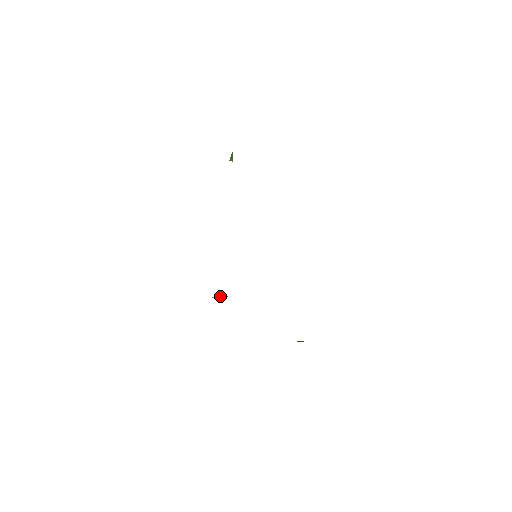
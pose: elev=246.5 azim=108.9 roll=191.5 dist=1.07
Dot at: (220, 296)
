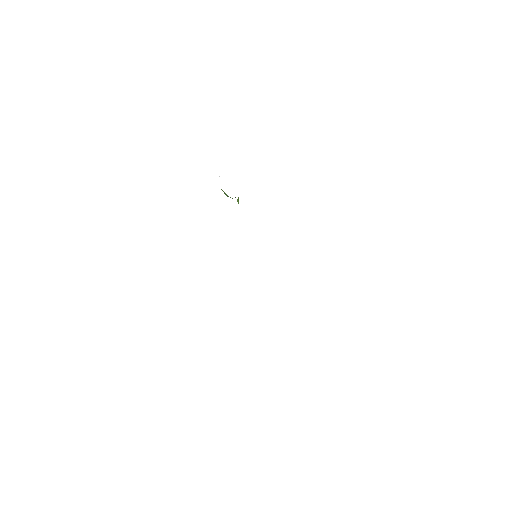
Dot at: occluded
